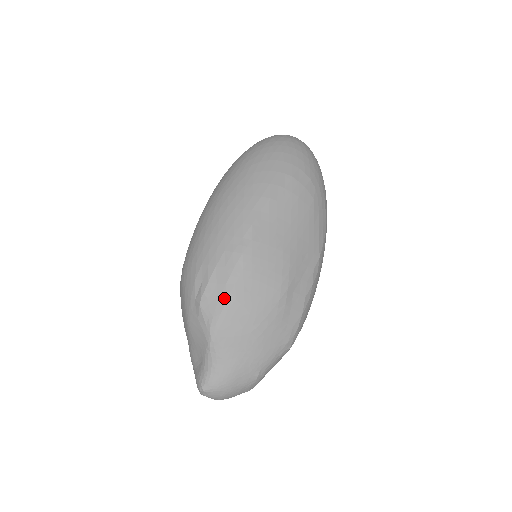
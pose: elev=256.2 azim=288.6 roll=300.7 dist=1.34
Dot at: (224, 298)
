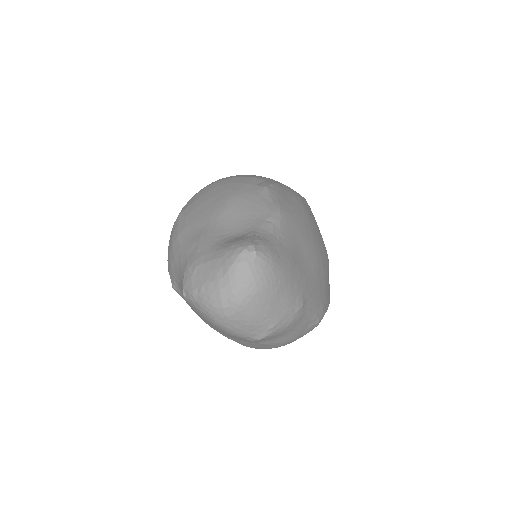
Dot at: (294, 201)
